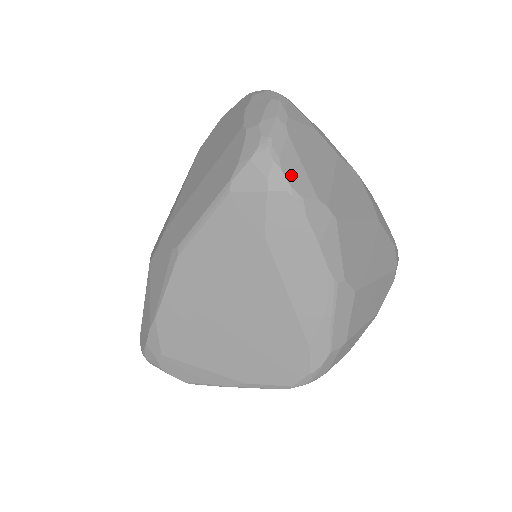
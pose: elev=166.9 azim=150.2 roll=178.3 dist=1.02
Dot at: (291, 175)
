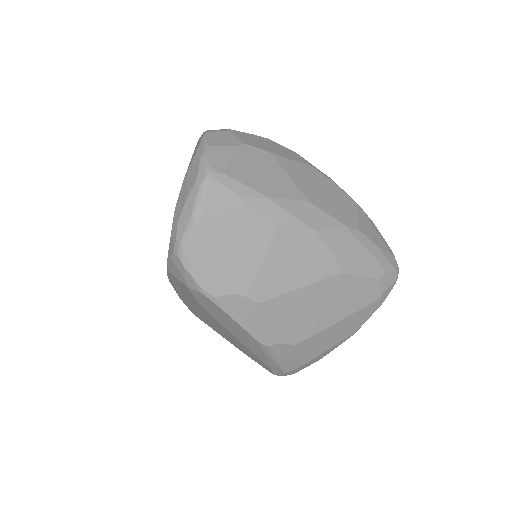
Dot at: (203, 278)
